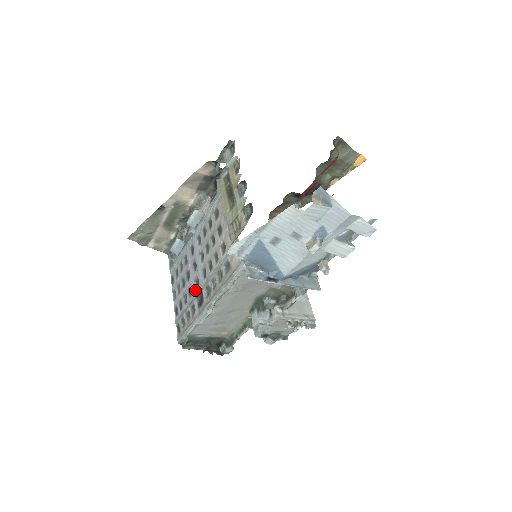
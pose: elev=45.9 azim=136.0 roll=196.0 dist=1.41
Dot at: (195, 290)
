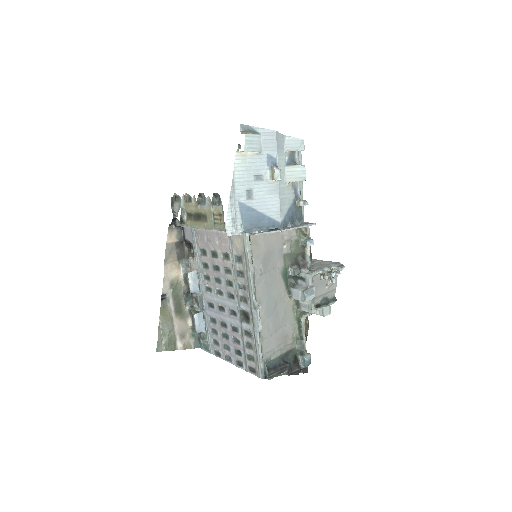
Dot at: (236, 320)
